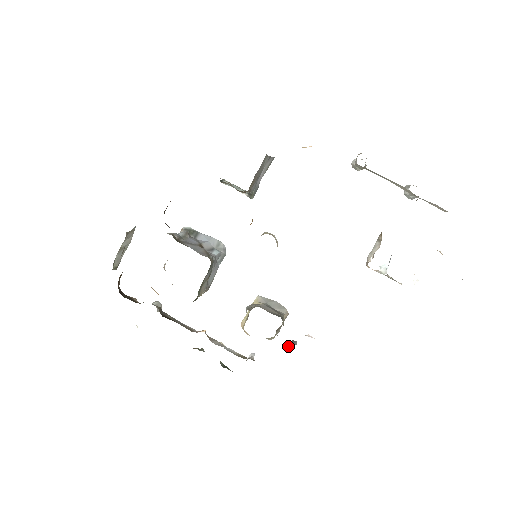
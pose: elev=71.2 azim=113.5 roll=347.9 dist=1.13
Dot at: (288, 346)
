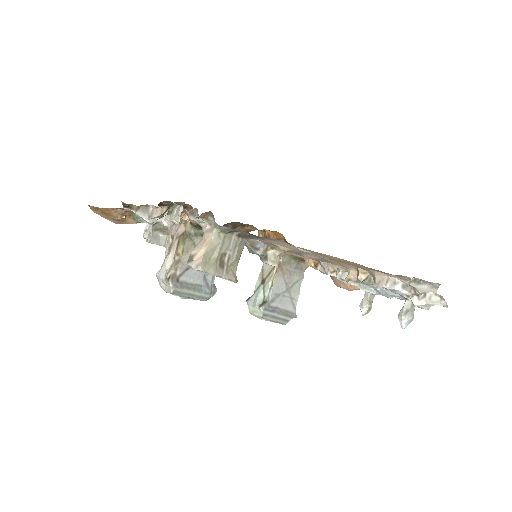
Dot at: occluded
